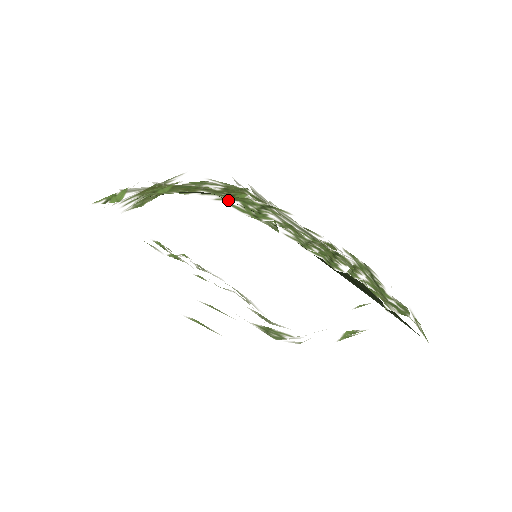
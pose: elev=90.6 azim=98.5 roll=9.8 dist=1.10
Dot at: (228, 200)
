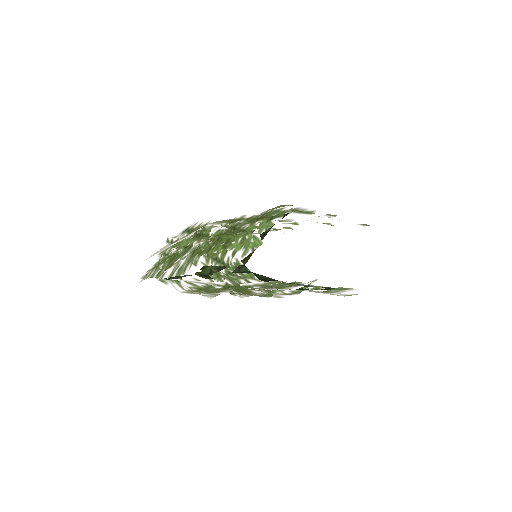
Dot at: (293, 213)
